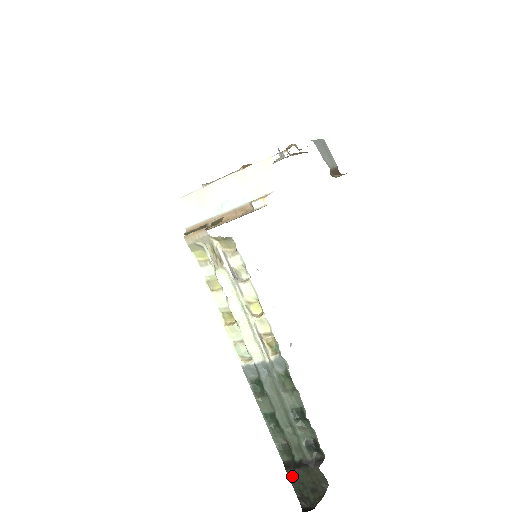
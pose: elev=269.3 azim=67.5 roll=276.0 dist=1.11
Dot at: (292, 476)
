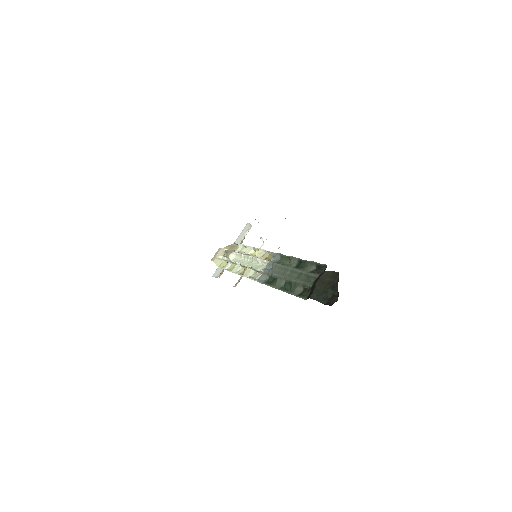
Dot at: (313, 295)
